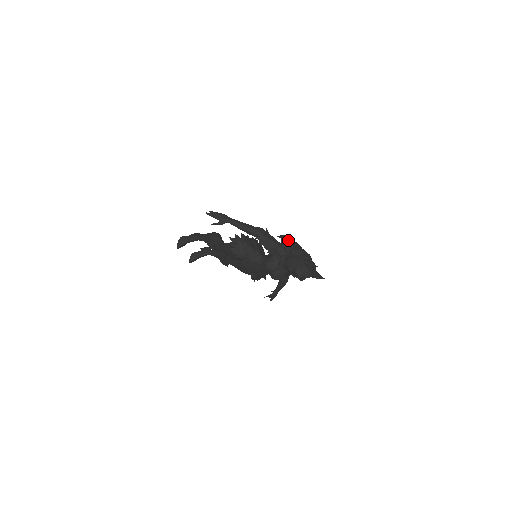
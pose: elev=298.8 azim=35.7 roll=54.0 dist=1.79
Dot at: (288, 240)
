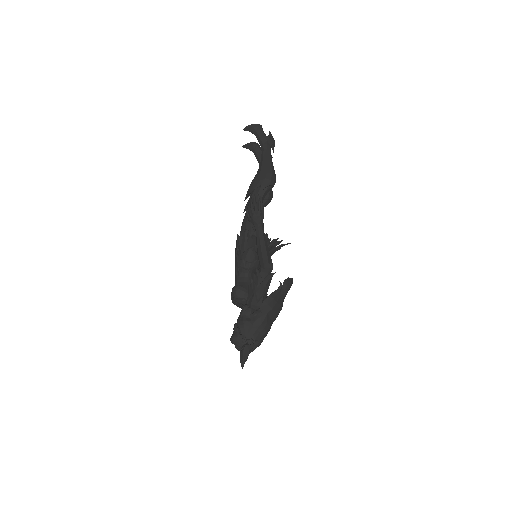
Dot at: (273, 305)
